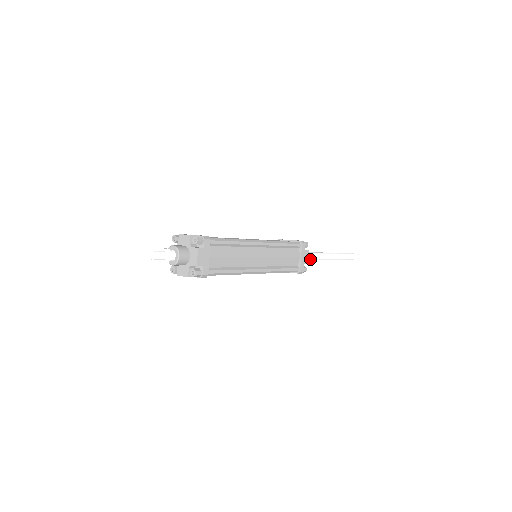
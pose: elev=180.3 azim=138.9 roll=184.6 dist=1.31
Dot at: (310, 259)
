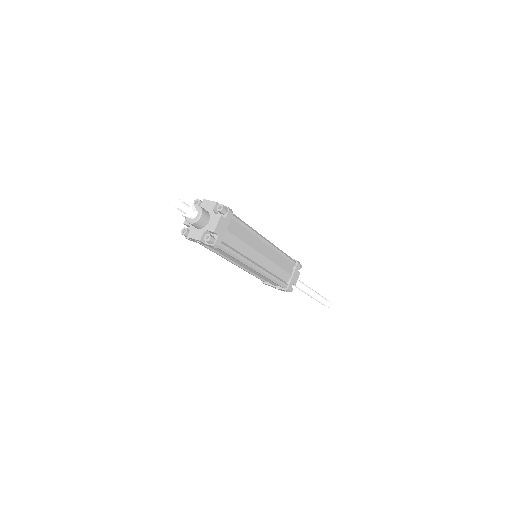
Dot at: occluded
